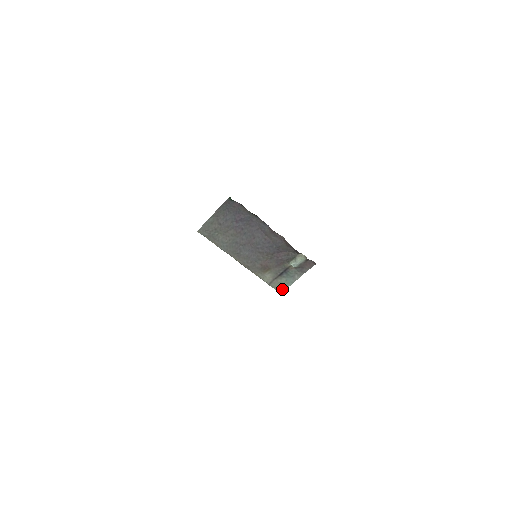
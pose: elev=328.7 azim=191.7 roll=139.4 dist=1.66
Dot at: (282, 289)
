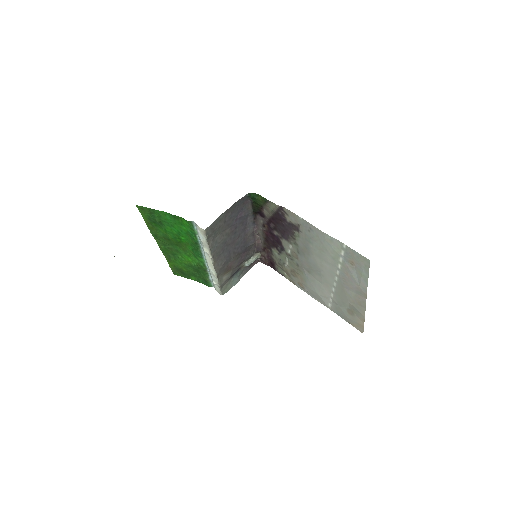
Dot at: (227, 290)
